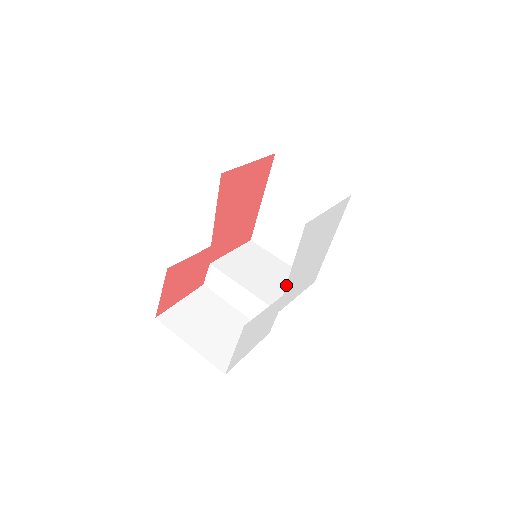
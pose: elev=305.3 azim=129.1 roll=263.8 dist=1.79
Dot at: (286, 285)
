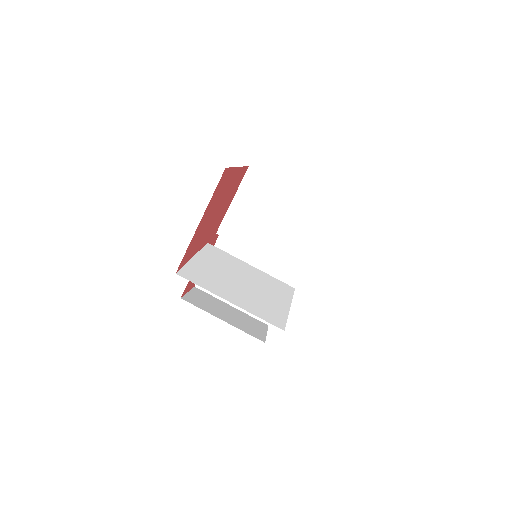
Dot at: occluded
